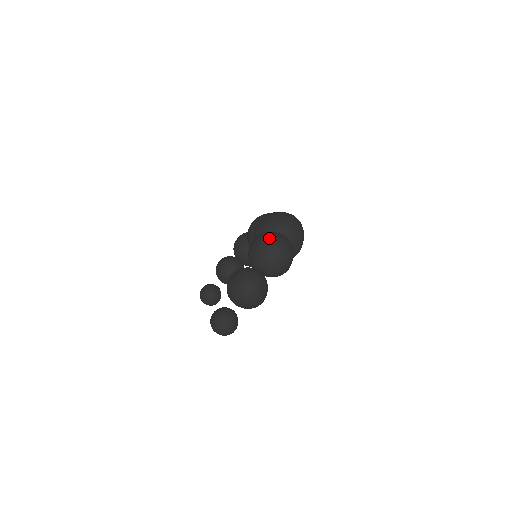
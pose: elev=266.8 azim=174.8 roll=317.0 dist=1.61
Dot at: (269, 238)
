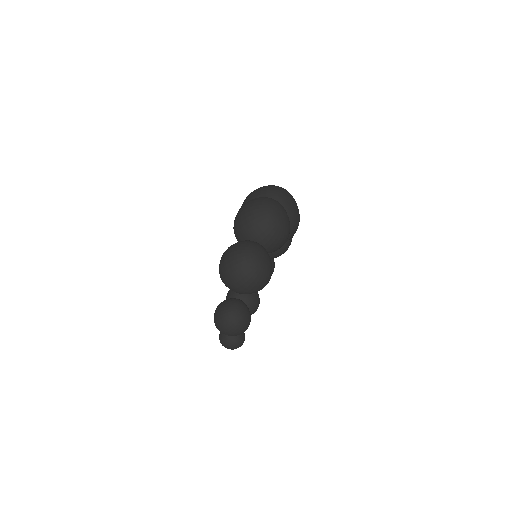
Dot at: (249, 204)
